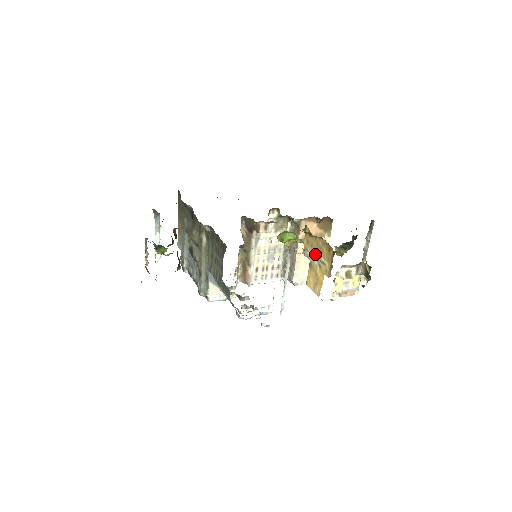
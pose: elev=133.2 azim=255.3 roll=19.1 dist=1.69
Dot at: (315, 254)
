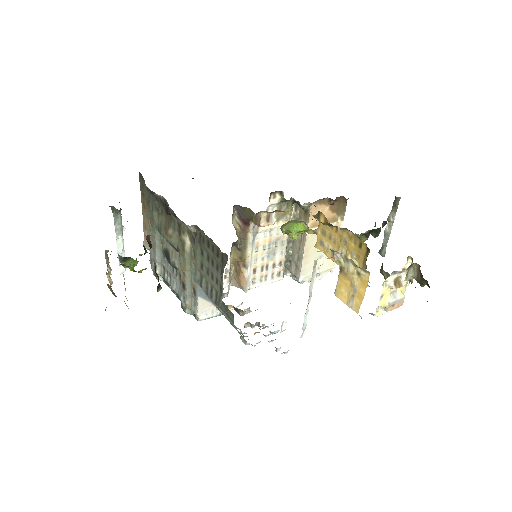
Dot at: (336, 249)
